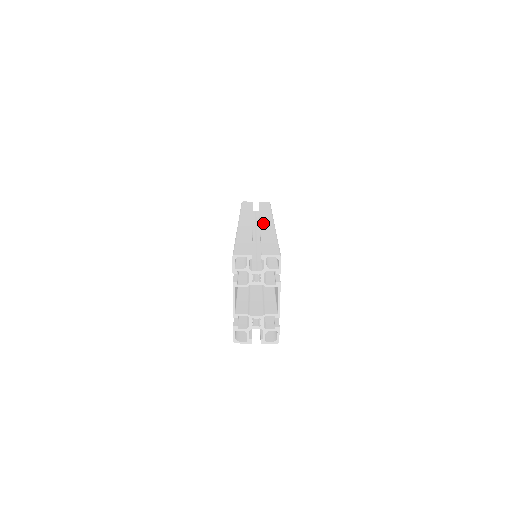
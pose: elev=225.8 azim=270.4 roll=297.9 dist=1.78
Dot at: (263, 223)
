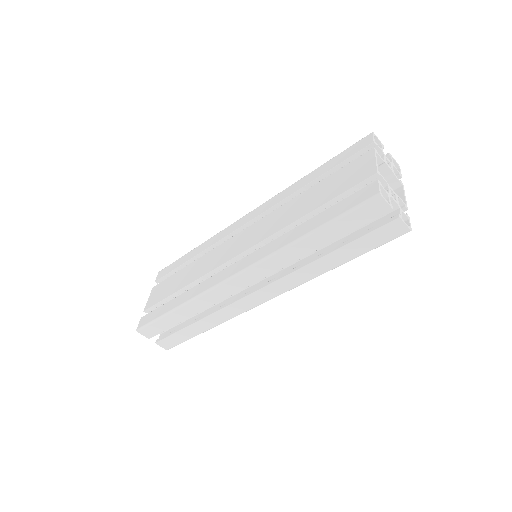
Dot at: occluded
